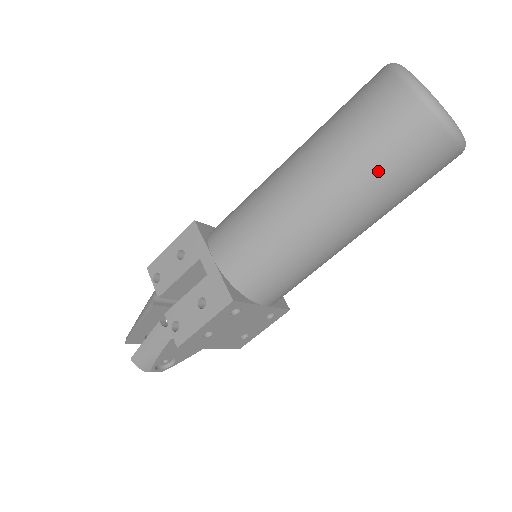
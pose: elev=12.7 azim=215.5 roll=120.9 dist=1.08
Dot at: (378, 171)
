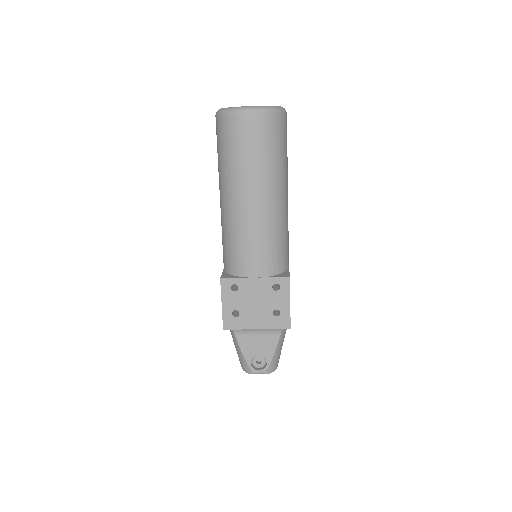
Dot at: (226, 159)
